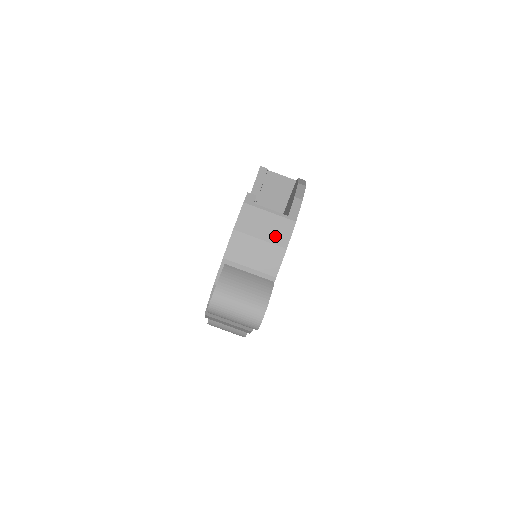
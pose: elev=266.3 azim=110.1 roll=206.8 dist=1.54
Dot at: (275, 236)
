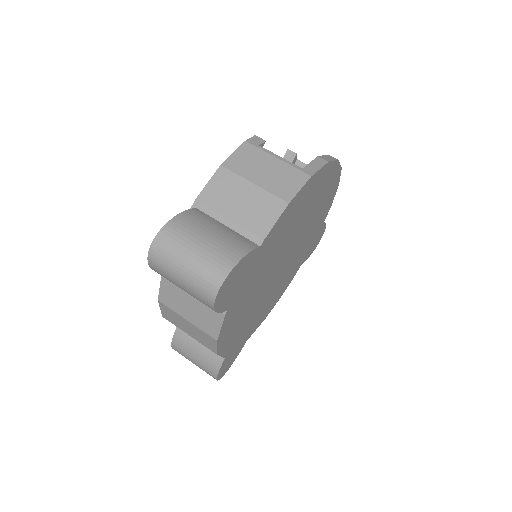
Dot at: (276, 185)
